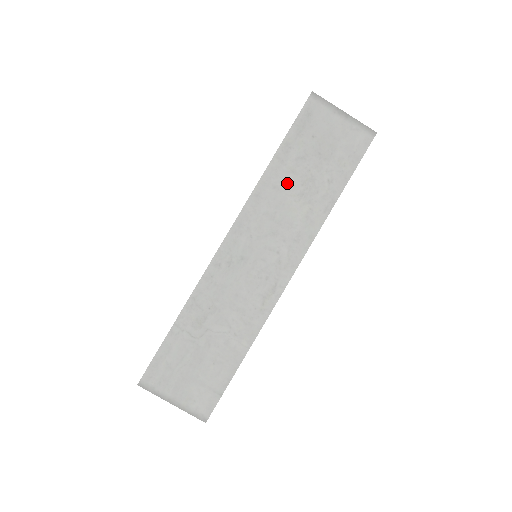
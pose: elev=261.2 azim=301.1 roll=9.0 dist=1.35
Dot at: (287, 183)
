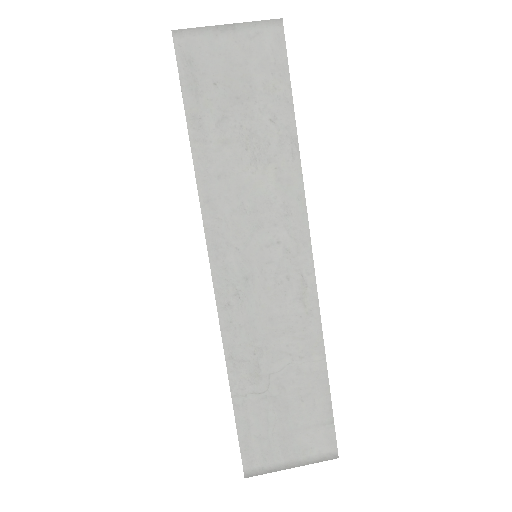
Dot at: (228, 161)
